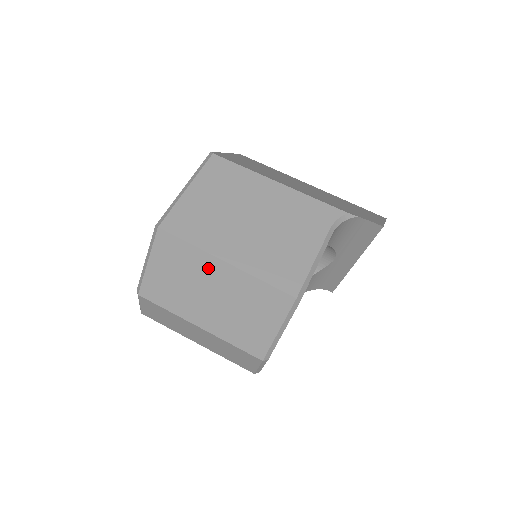
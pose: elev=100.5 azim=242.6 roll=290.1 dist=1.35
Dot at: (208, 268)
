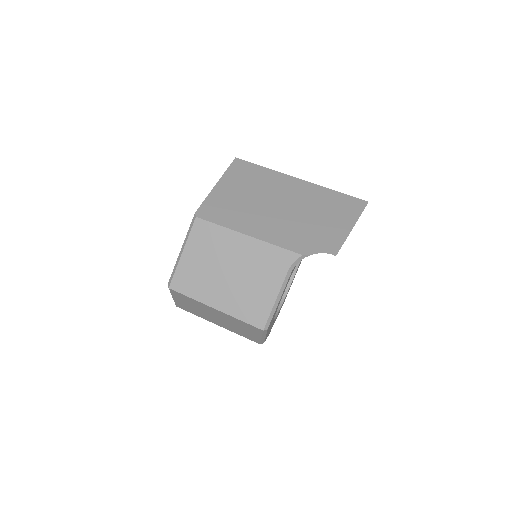
Dot at: (207, 308)
